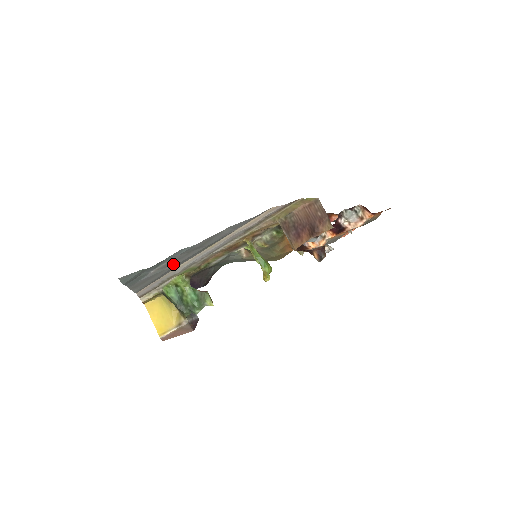
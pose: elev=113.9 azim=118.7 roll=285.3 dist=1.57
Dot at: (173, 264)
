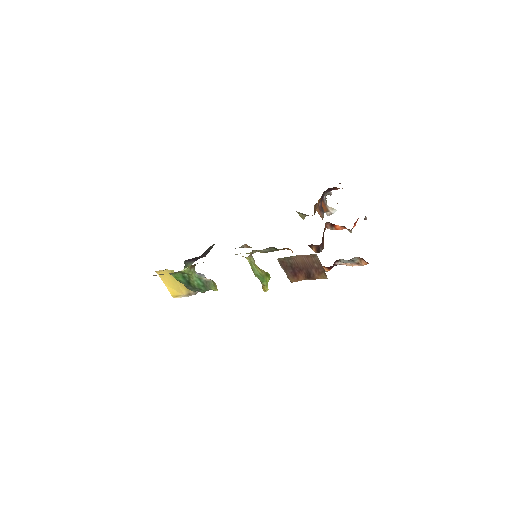
Dot at: occluded
